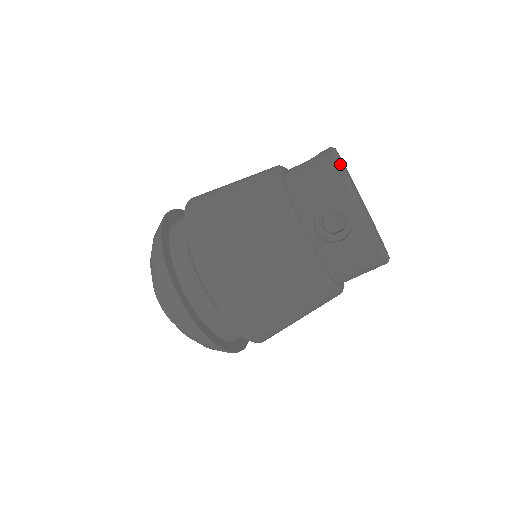
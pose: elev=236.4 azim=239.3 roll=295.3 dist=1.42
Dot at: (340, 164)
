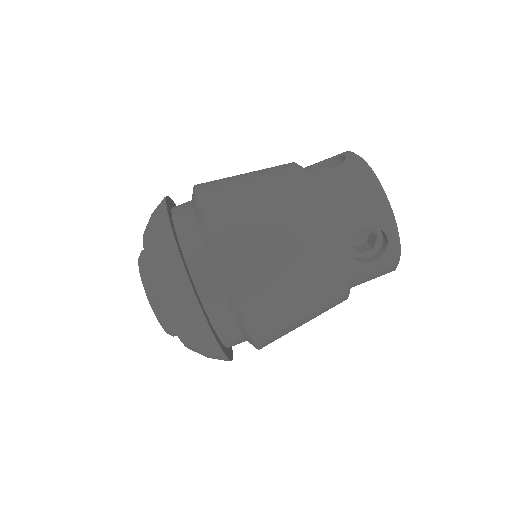
Dot at: occluded
